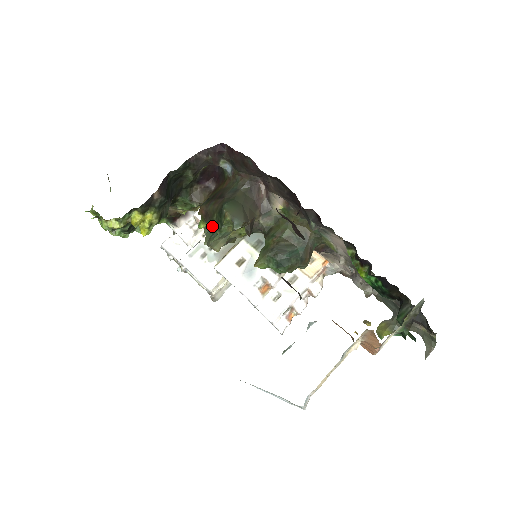
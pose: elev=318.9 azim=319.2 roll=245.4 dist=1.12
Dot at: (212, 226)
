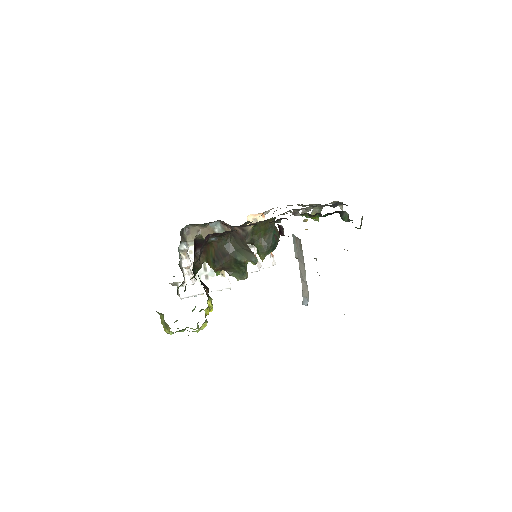
Dot at: (234, 271)
